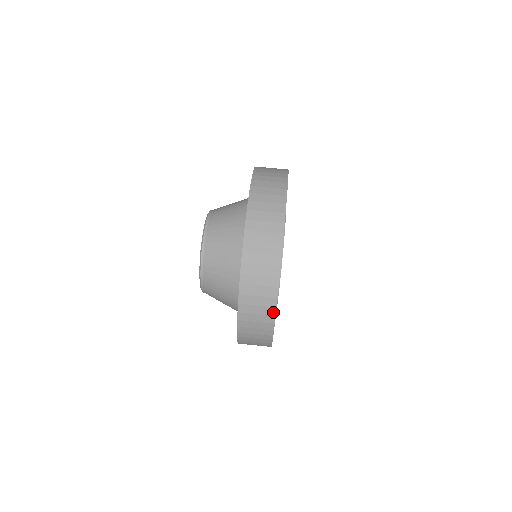
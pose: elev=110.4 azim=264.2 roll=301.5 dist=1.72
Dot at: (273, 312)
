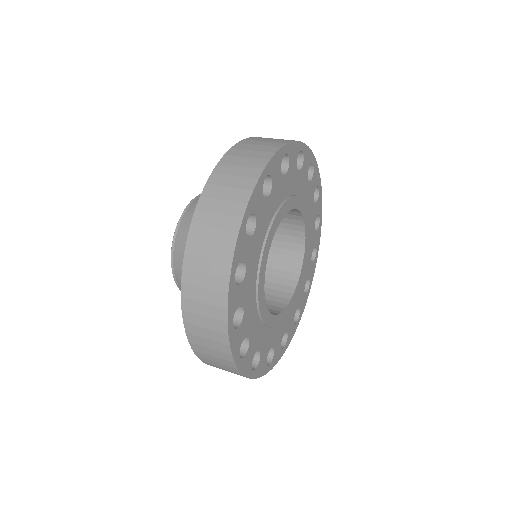
Dot at: (229, 256)
